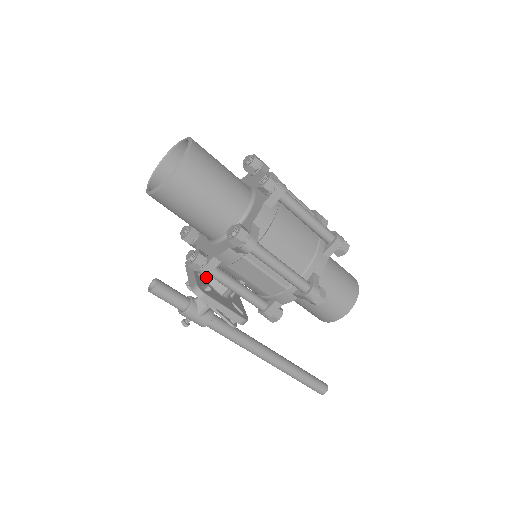
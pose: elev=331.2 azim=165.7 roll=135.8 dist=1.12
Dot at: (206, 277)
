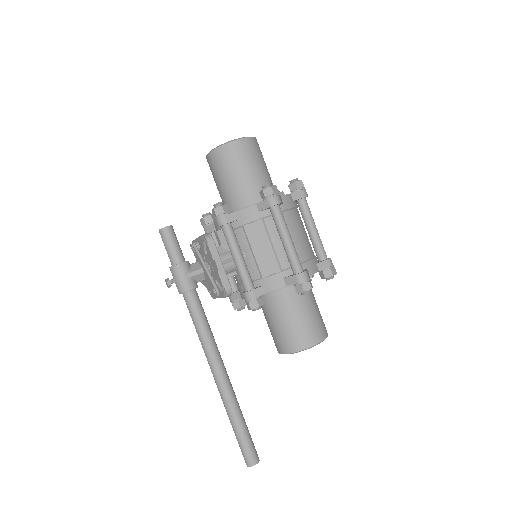
Dot at: occluded
